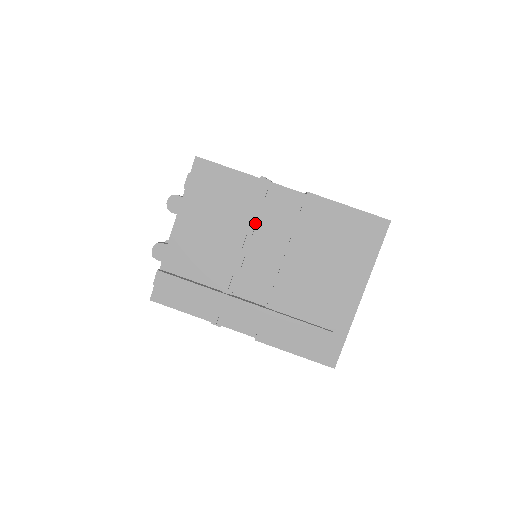
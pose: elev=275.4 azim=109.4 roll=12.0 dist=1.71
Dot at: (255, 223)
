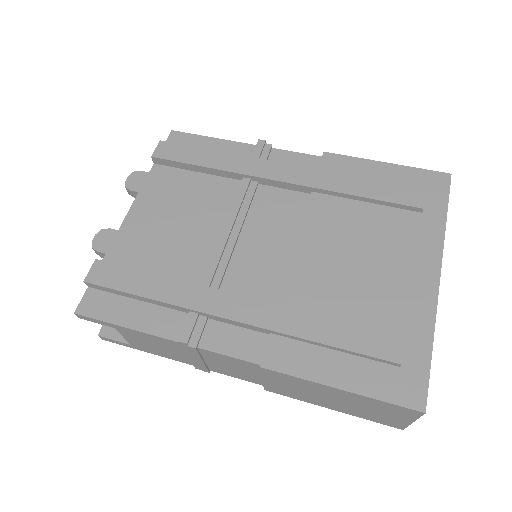
Dot at: (253, 192)
